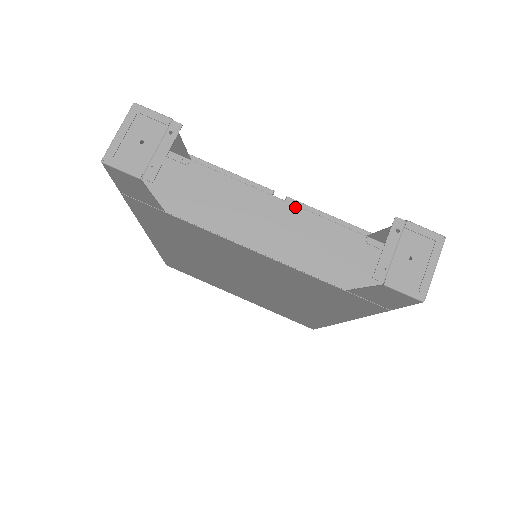
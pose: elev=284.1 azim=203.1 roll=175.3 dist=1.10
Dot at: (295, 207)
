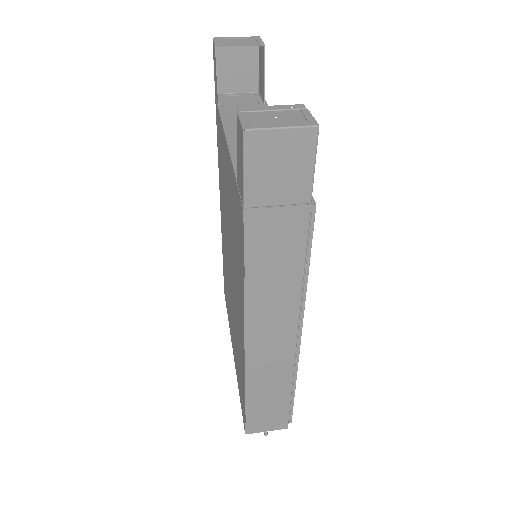
Dot at: occluded
